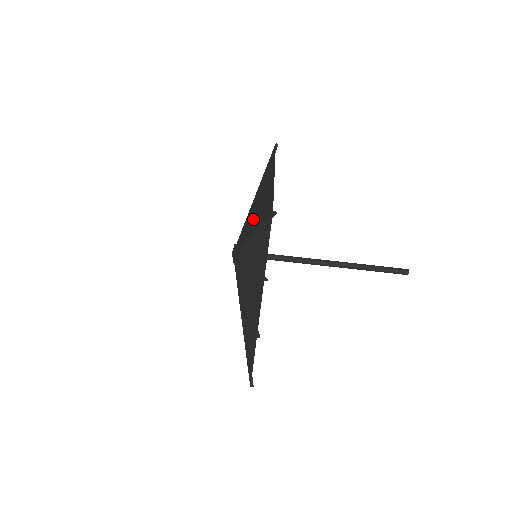
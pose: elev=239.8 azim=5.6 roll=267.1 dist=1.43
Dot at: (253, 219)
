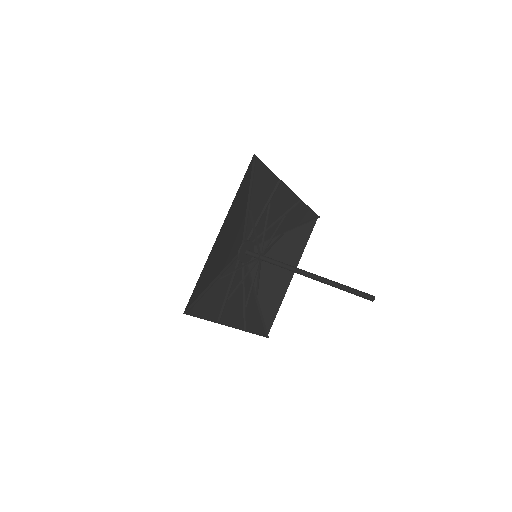
Dot at: (222, 258)
